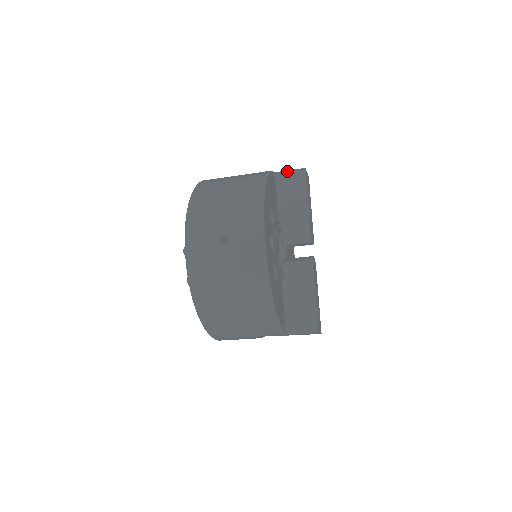
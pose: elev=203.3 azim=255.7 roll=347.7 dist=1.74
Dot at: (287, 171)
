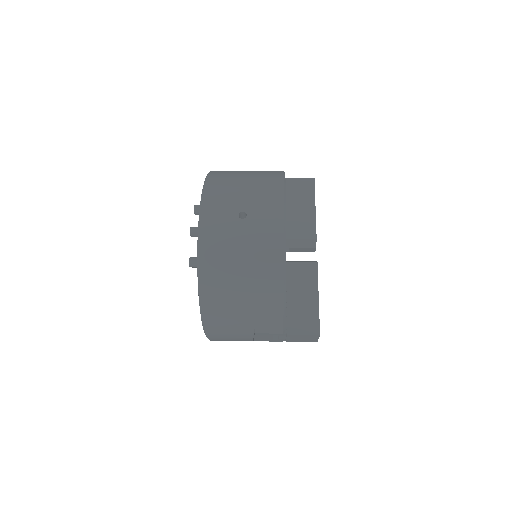
Dot at: (296, 179)
